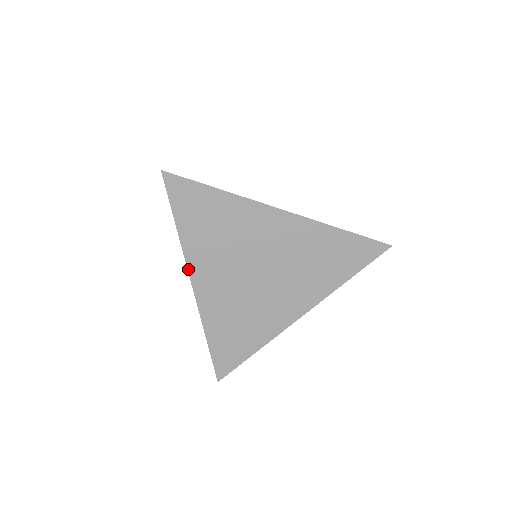
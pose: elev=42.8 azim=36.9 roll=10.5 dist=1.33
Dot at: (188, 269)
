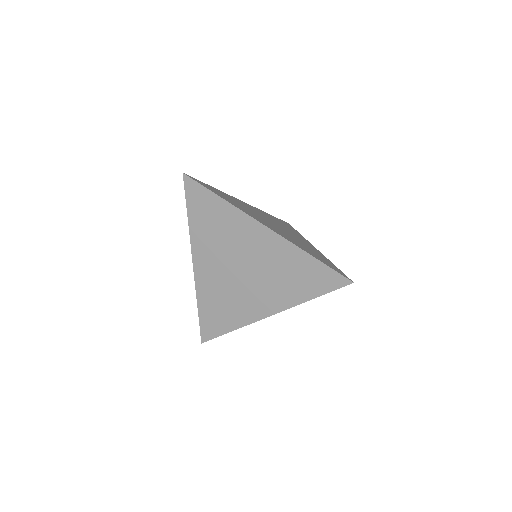
Dot at: (192, 251)
